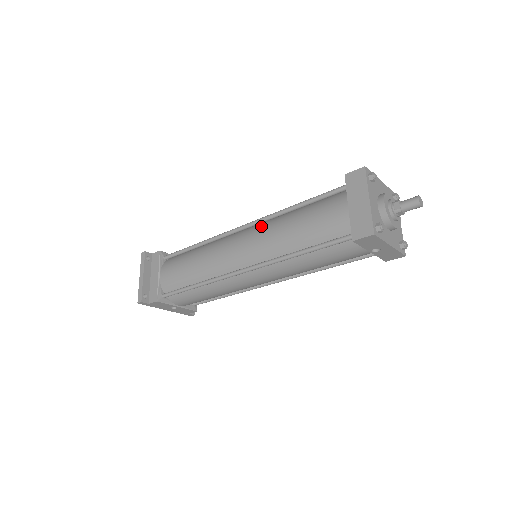
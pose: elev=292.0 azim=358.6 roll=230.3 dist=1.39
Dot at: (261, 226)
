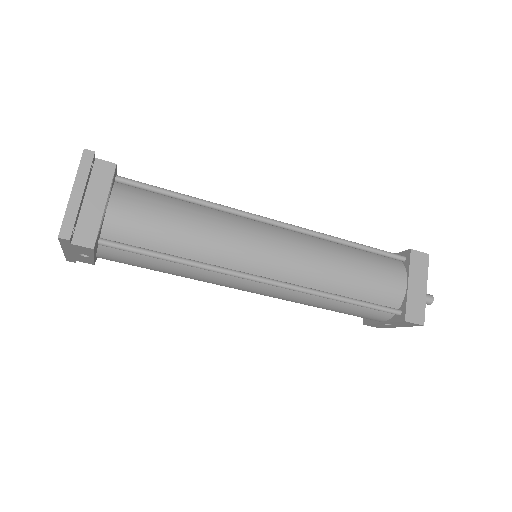
Dot at: (304, 239)
